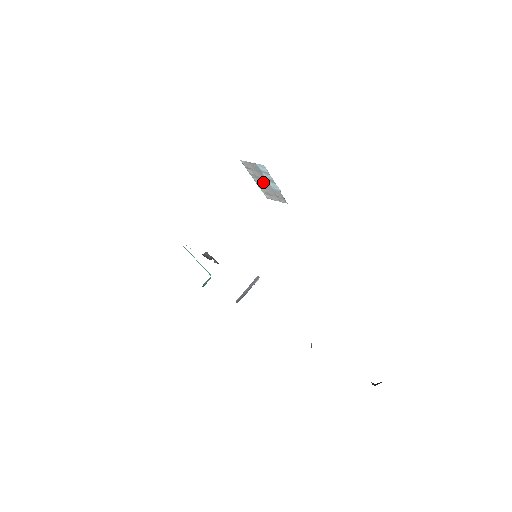
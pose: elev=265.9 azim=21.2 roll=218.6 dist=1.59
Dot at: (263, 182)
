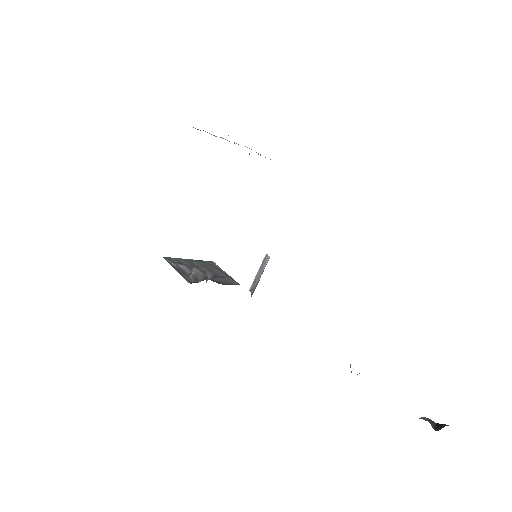
Dot at: occluded
